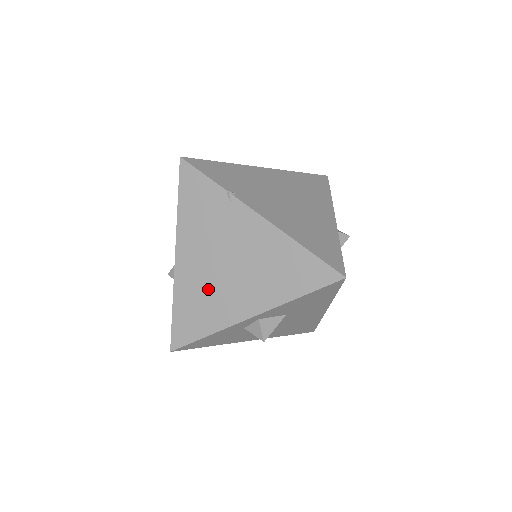
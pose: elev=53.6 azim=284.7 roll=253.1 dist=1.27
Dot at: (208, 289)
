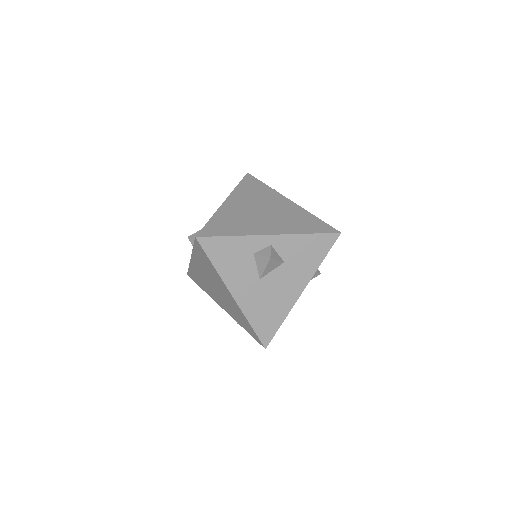
Dot at: (243, 217)
